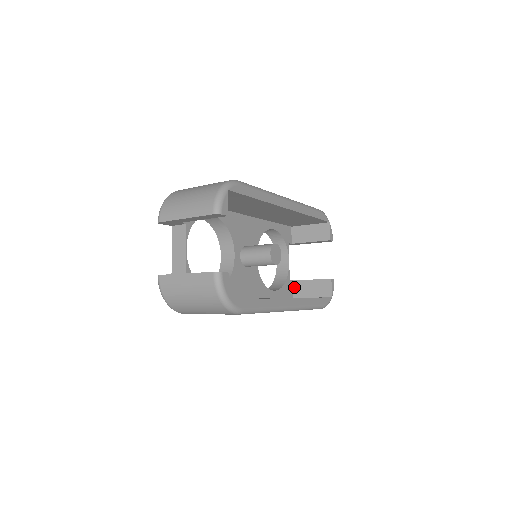
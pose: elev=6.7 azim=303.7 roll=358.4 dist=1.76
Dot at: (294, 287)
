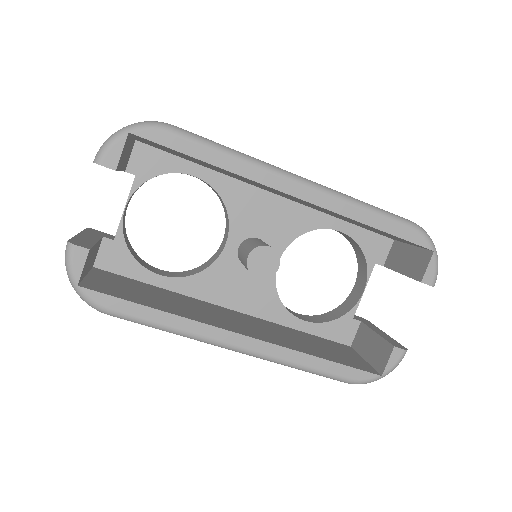
Dot at: (358, 332)
